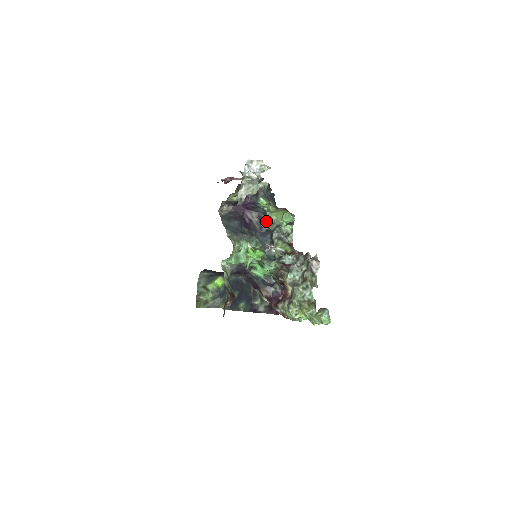
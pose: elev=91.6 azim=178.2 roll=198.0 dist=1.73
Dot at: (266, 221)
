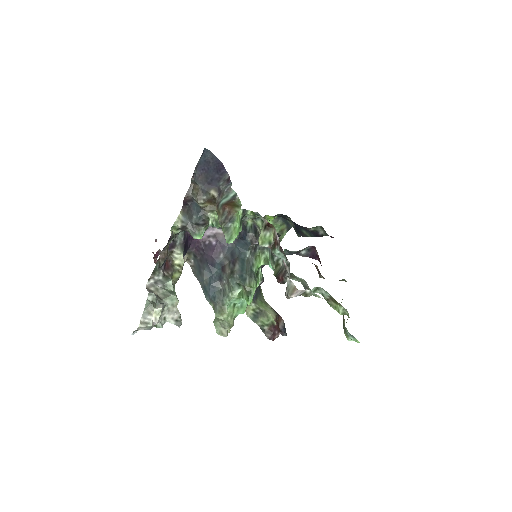
Dot at: occluded
